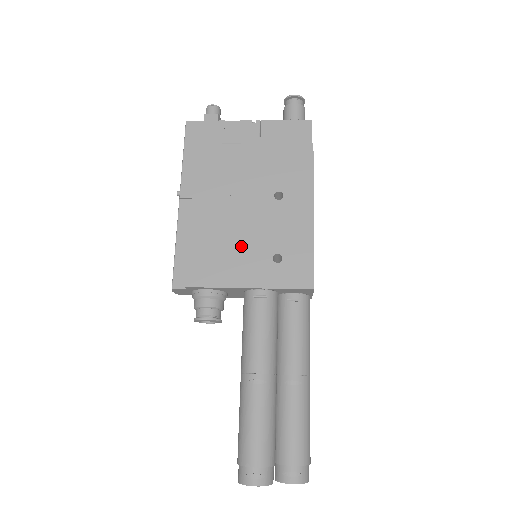
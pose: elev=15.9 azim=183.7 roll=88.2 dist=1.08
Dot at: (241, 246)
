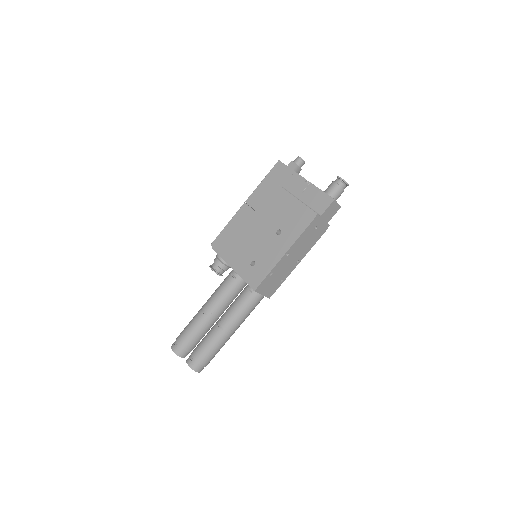
Dot at: (245, 246)
